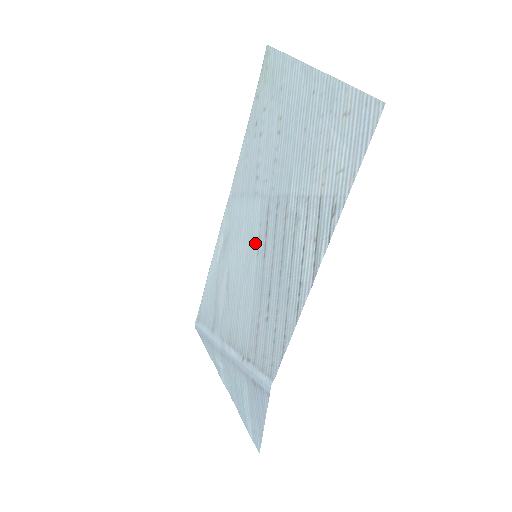
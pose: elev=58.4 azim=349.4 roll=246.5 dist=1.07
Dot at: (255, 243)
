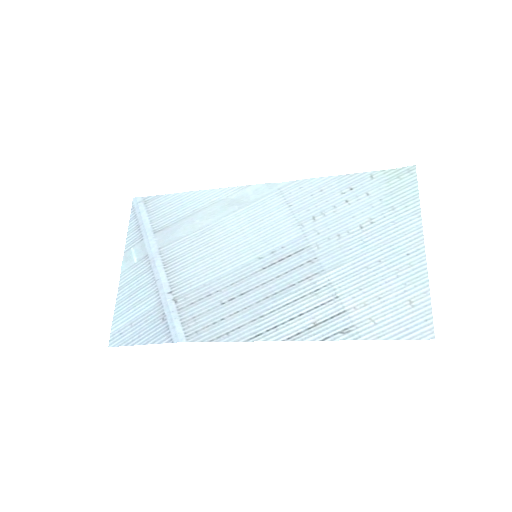
Dot at: (265, 249)
